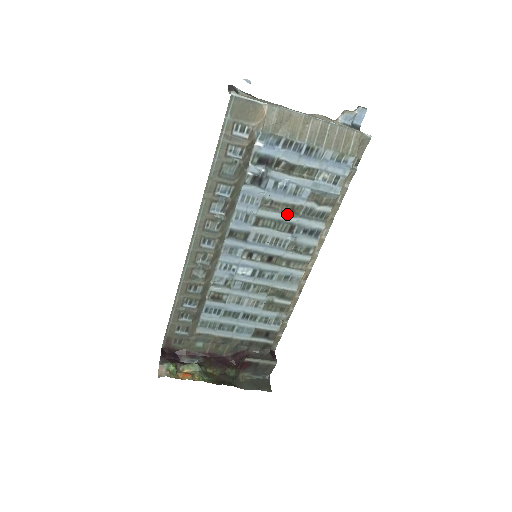
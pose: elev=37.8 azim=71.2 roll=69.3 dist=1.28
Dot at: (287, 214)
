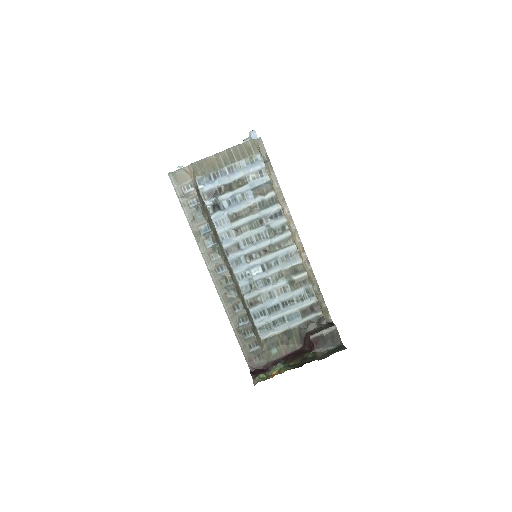
Dot at: (250, 215)
